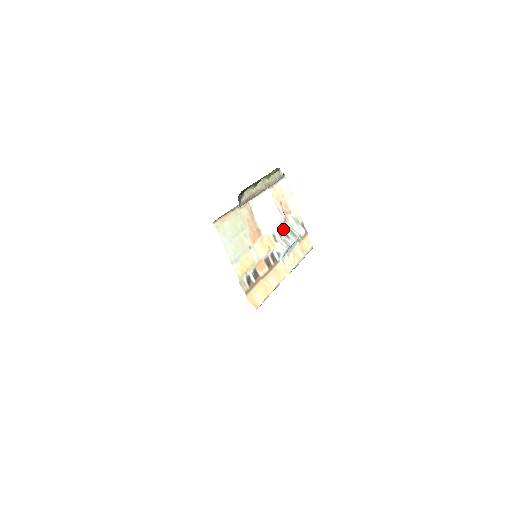
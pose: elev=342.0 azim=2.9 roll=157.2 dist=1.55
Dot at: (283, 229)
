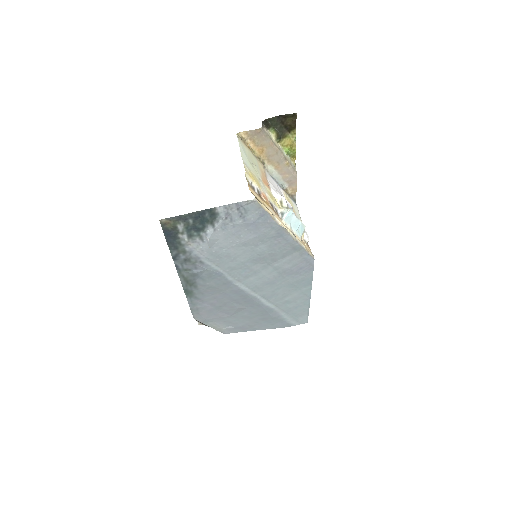
Dot at: occluded
